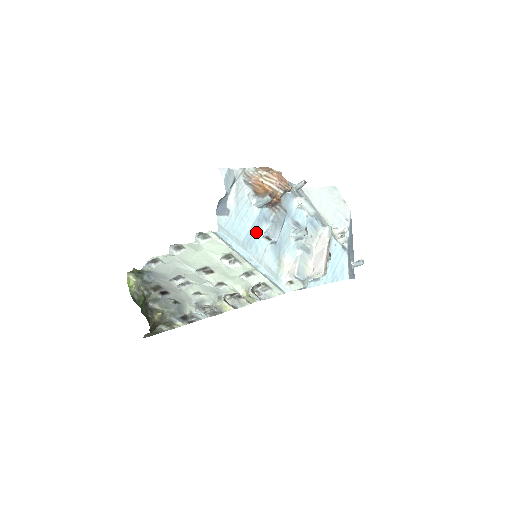
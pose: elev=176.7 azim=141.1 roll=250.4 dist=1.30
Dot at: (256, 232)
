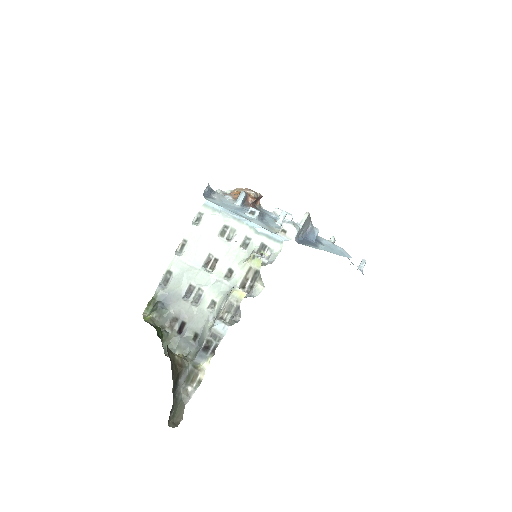
Dot at: (241, 212)
